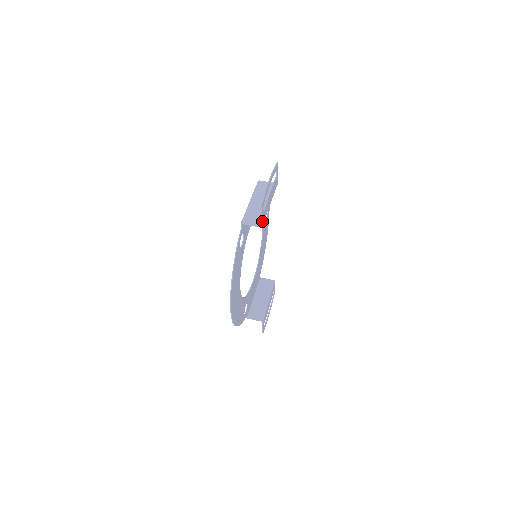
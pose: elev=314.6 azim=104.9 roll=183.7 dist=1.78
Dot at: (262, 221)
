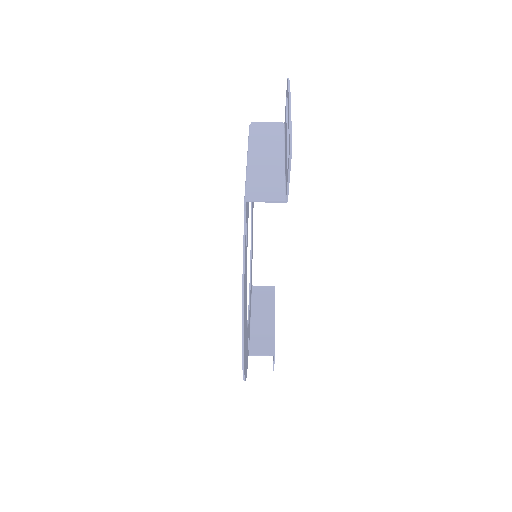
Dot at: (288, 190)
